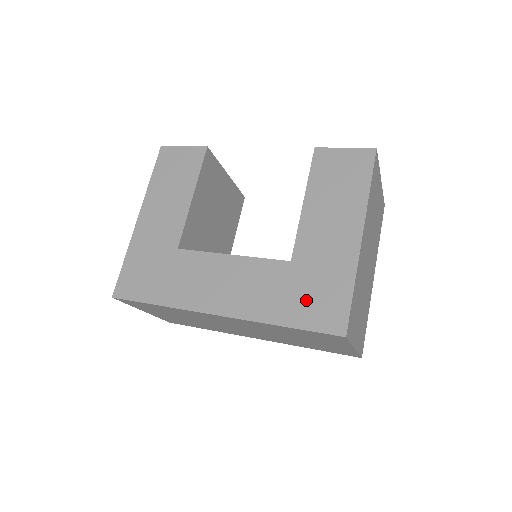
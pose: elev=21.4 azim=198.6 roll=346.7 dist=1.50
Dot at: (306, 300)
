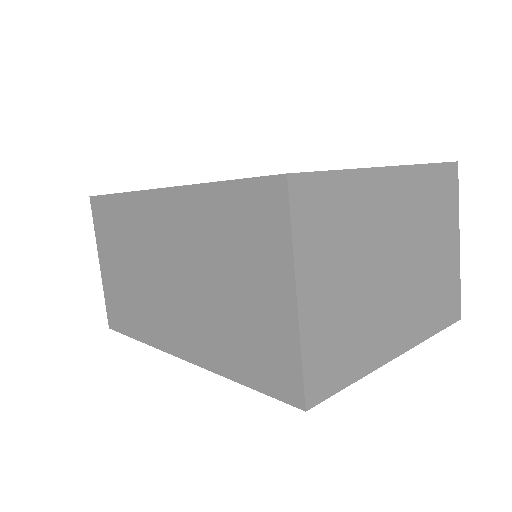
Dot at: occluded
